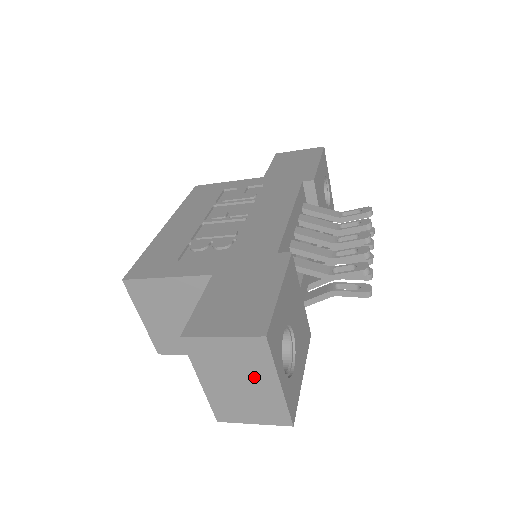
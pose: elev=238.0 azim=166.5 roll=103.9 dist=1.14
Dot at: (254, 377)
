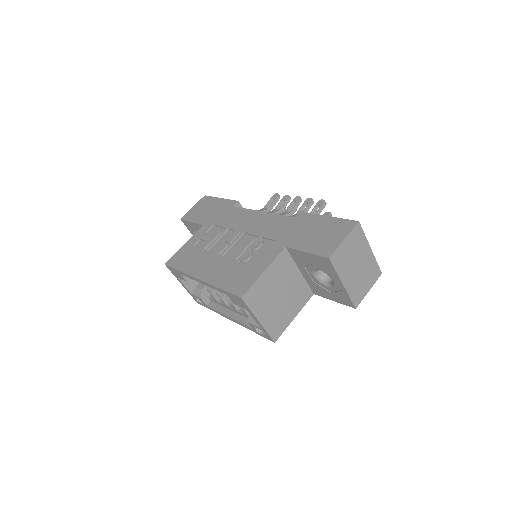
Dot at: (361, 255)
